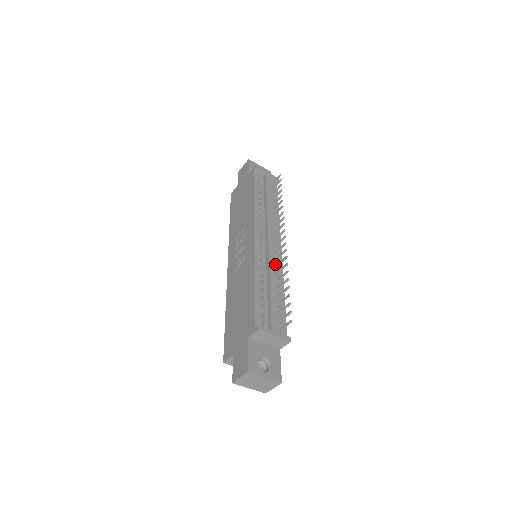
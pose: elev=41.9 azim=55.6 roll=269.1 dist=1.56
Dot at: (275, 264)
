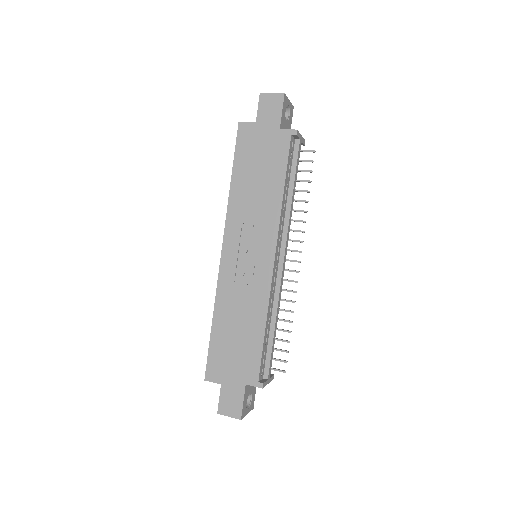
Dot at: occluded
